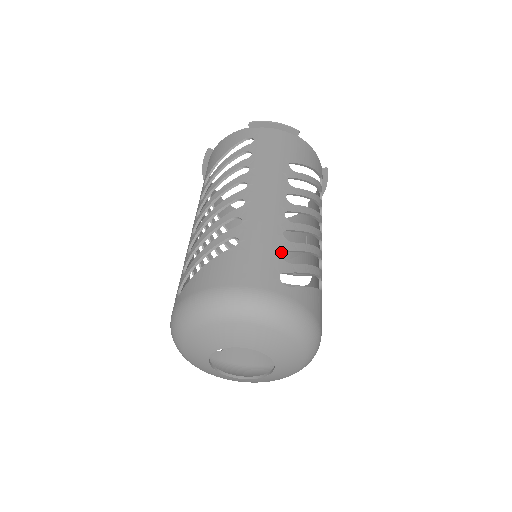
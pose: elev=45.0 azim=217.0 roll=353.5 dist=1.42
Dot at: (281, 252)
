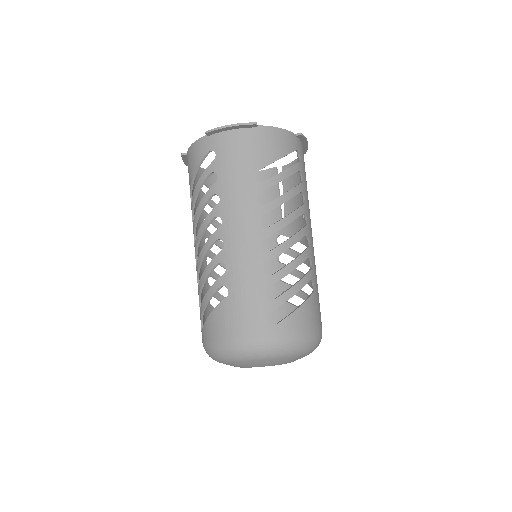
Dot at: (264, 292)
